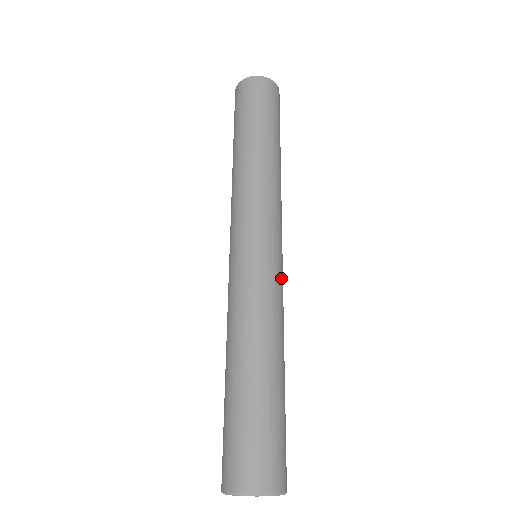
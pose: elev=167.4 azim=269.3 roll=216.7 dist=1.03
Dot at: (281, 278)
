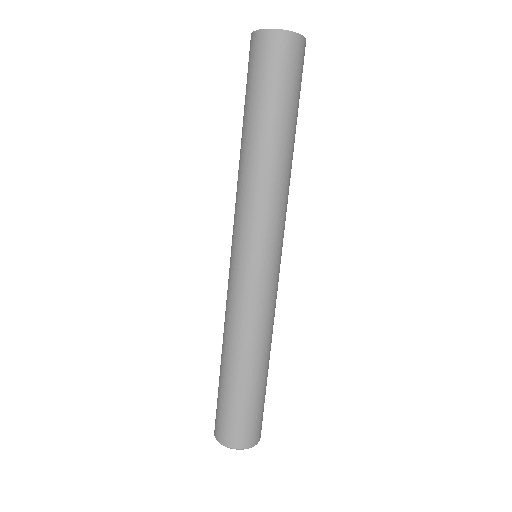
Dot at: occluded
